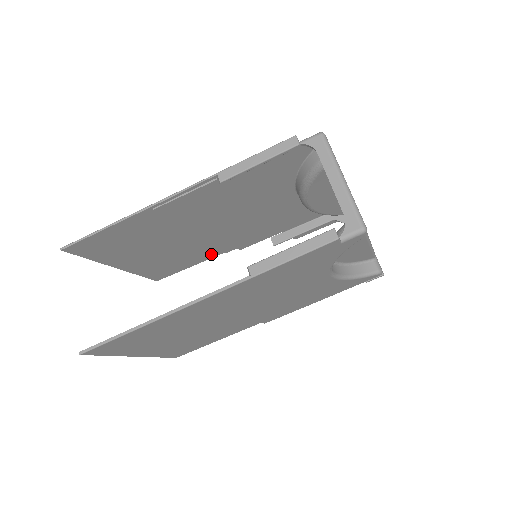
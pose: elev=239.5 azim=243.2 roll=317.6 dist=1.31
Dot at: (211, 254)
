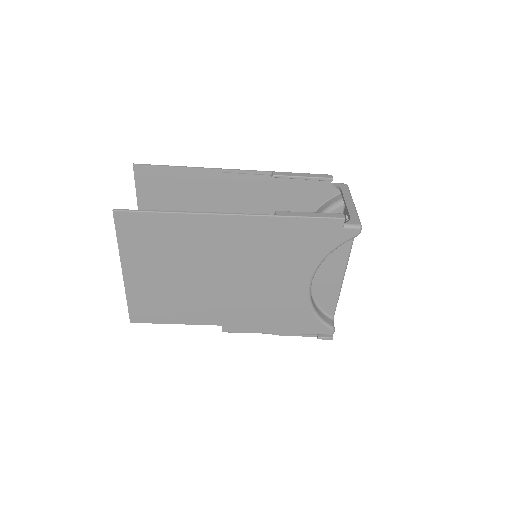
Dot at: occluded
